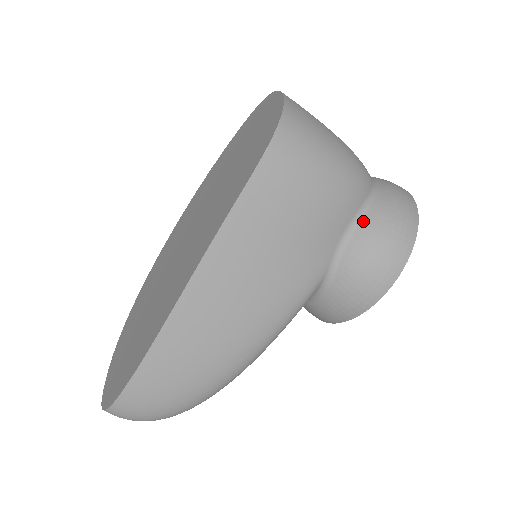
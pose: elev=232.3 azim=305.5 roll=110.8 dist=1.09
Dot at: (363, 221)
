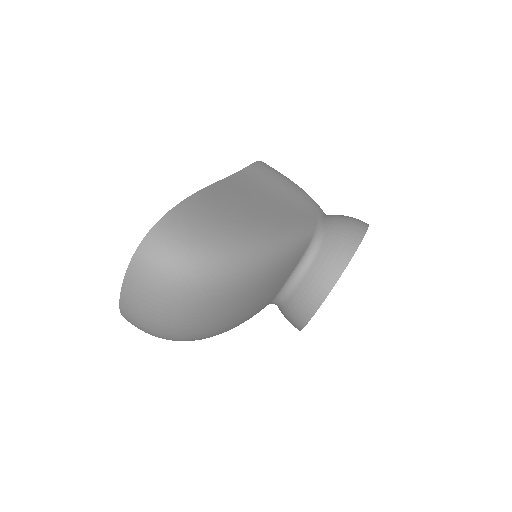
Dot at: occluded
